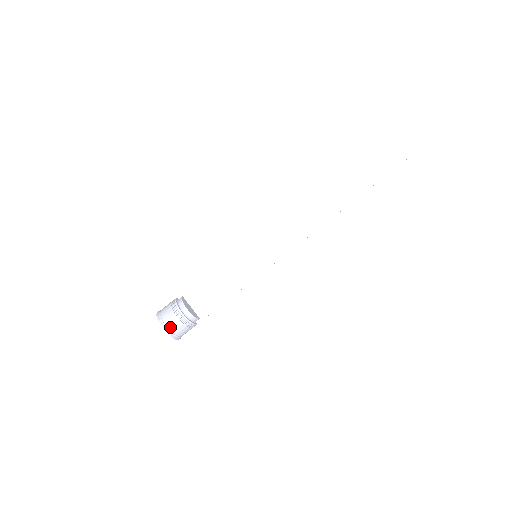
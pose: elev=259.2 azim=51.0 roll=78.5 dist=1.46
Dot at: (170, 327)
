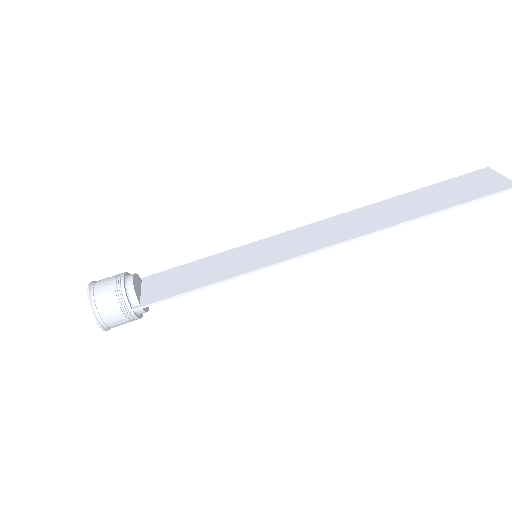
Dot at: (97, 288)
